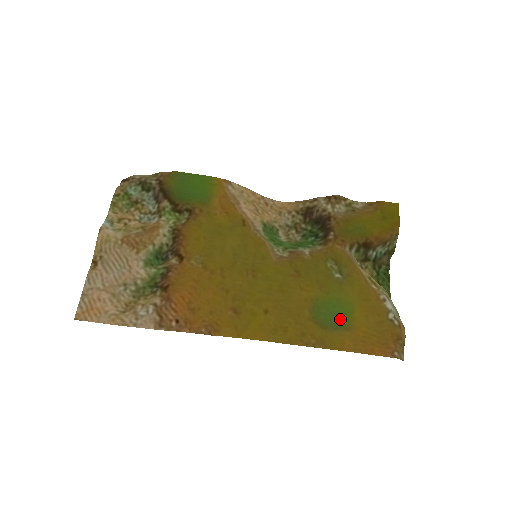
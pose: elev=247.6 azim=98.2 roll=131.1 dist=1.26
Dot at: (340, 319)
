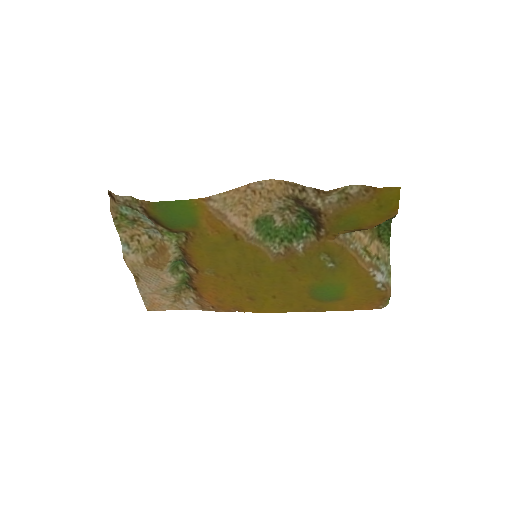
Dot at: (334, 295)
